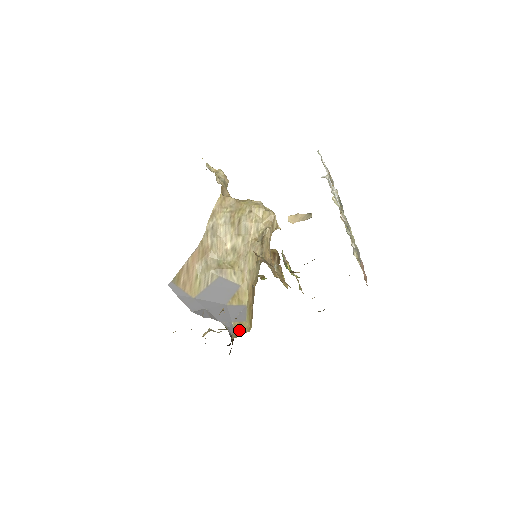
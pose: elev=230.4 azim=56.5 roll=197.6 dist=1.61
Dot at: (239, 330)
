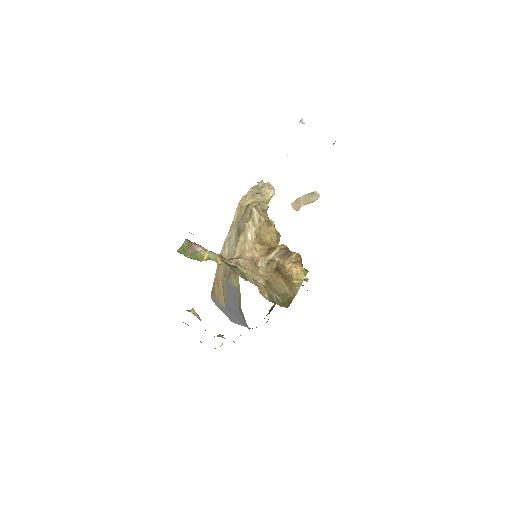
Dot at: occluded
